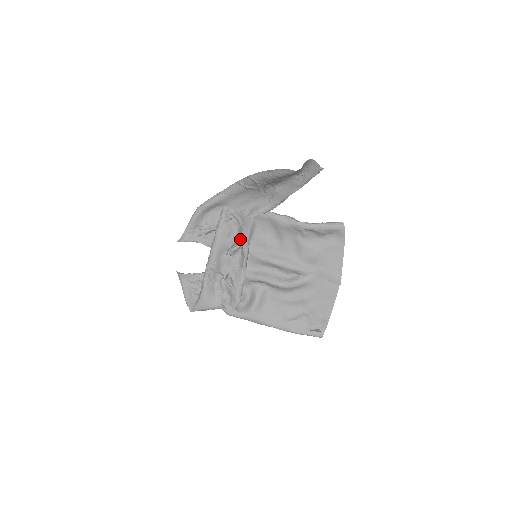
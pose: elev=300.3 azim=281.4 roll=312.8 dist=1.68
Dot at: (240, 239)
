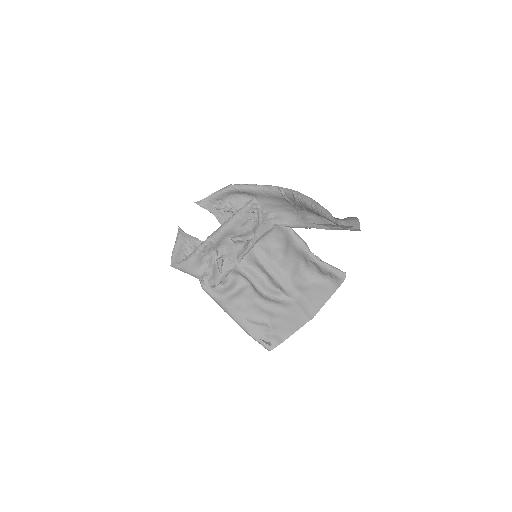
Dot at: (251, 234)
